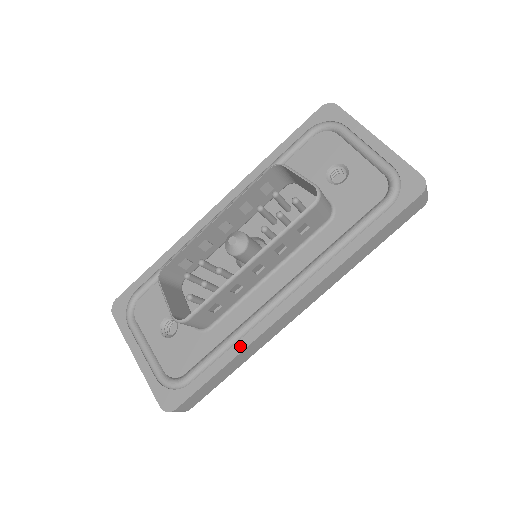
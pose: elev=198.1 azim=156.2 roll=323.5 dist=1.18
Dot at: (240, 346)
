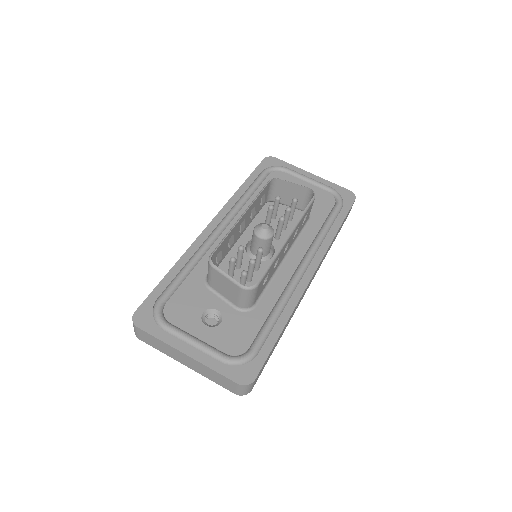
Dot at: (288, 310)
